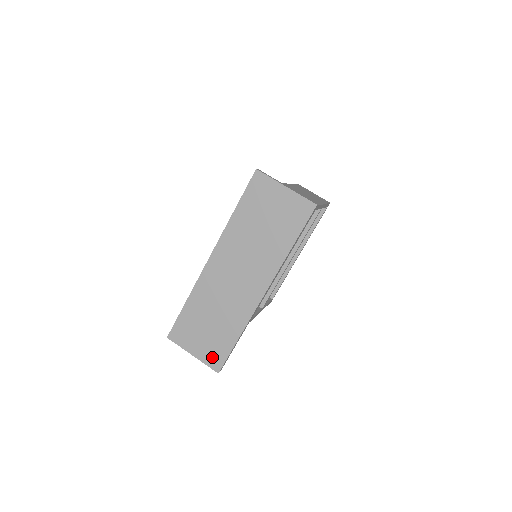
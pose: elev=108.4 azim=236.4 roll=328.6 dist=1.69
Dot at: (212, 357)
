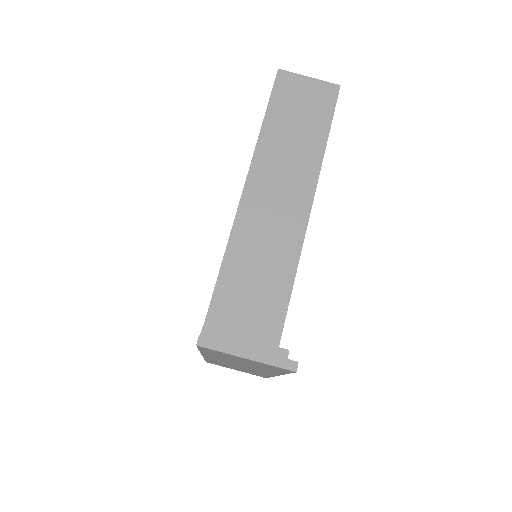
Dot at: occluded
